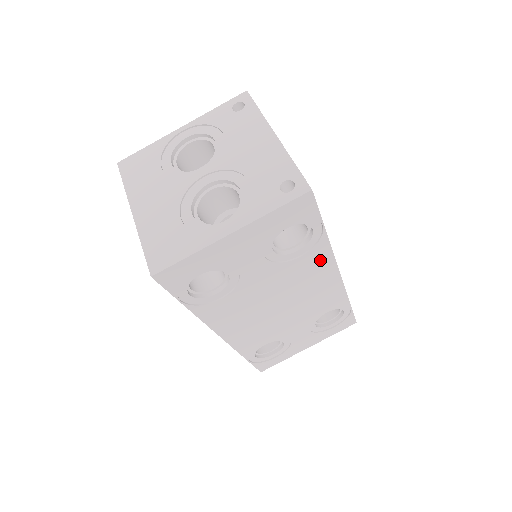
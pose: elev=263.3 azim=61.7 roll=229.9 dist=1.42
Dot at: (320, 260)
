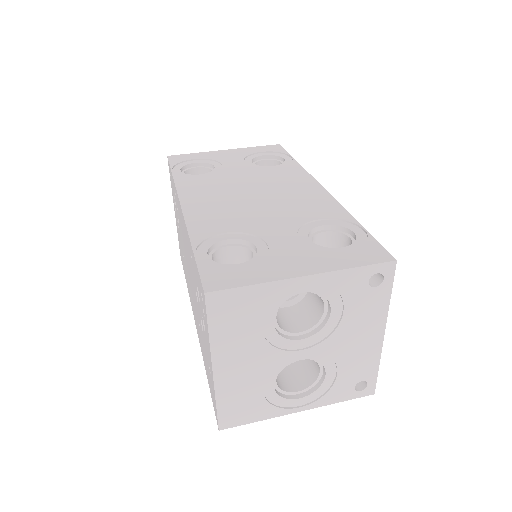
Dot at: (295, 173)
